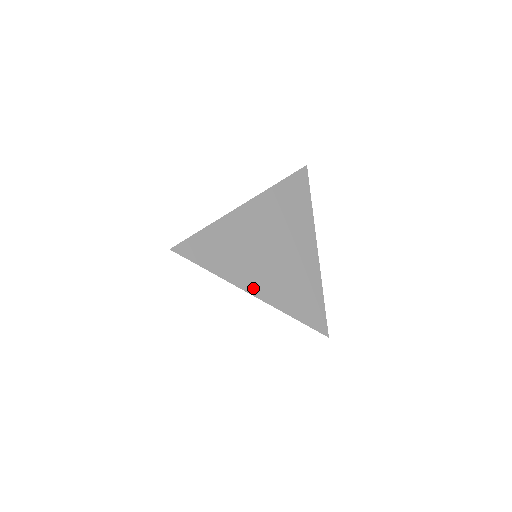
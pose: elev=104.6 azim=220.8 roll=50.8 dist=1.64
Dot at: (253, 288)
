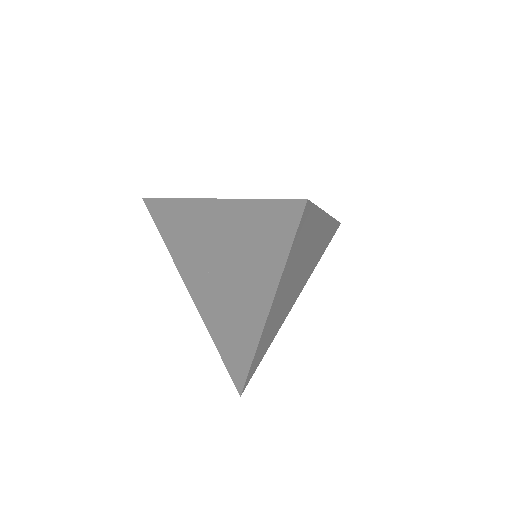
Dot at: (274, 305)
